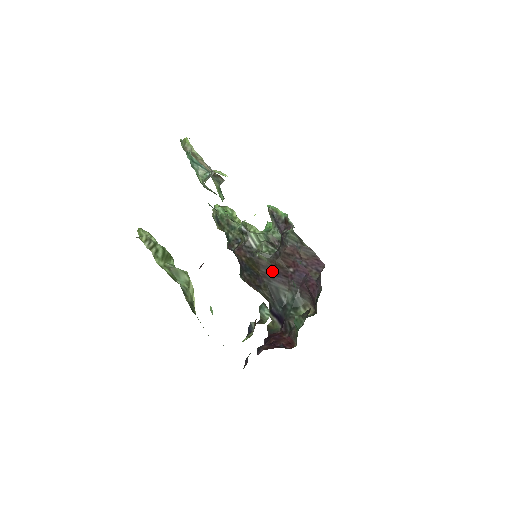
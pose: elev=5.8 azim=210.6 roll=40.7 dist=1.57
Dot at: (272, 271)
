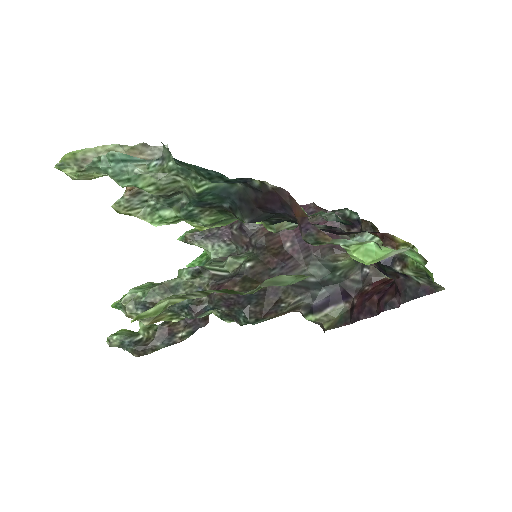
Dot at: (273, 269)
